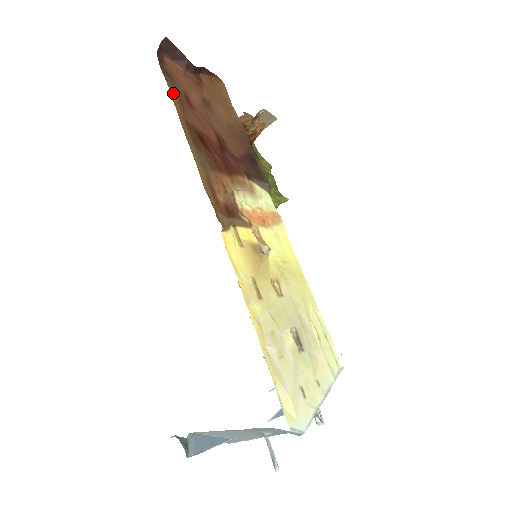
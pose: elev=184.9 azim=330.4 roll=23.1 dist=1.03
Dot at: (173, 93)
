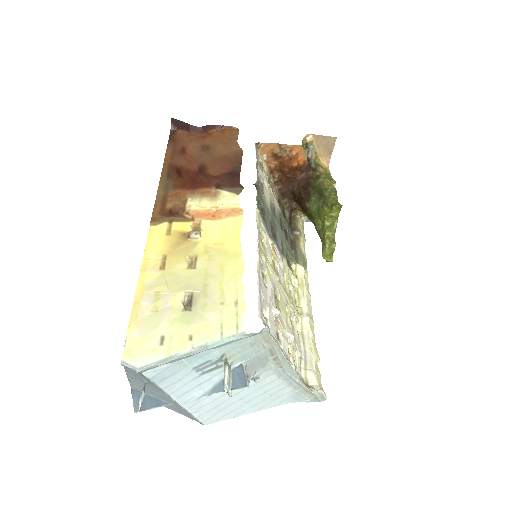
Dot at: (169, 150)
